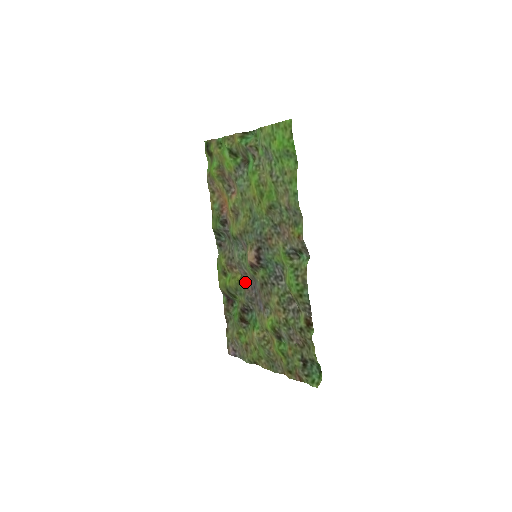
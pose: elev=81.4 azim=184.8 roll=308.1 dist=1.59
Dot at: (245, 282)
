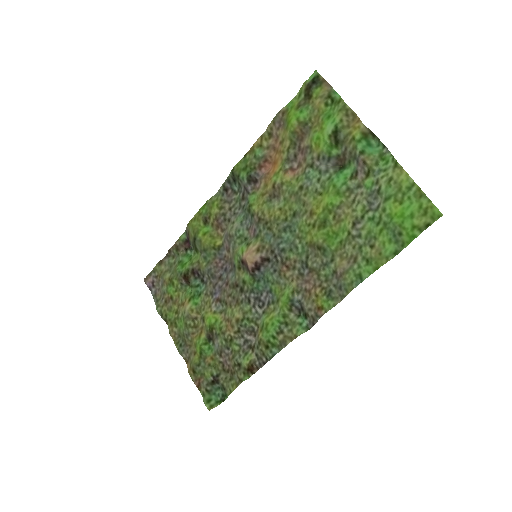
Dot at: (220, 254)
